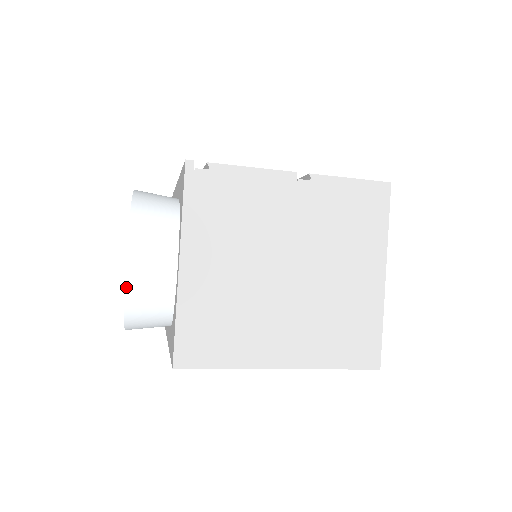
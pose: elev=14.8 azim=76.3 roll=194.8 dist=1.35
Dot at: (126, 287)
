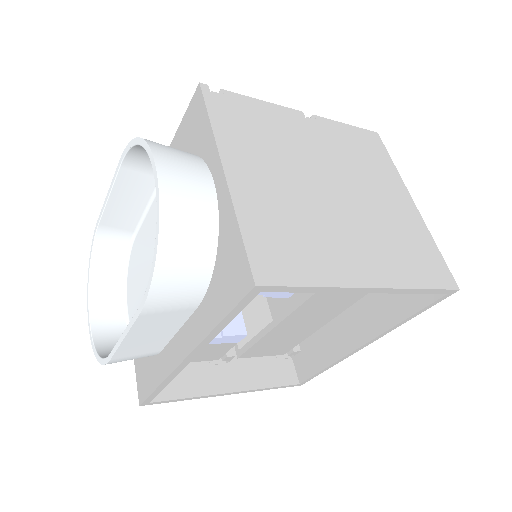
Dot at: (160, 201)
